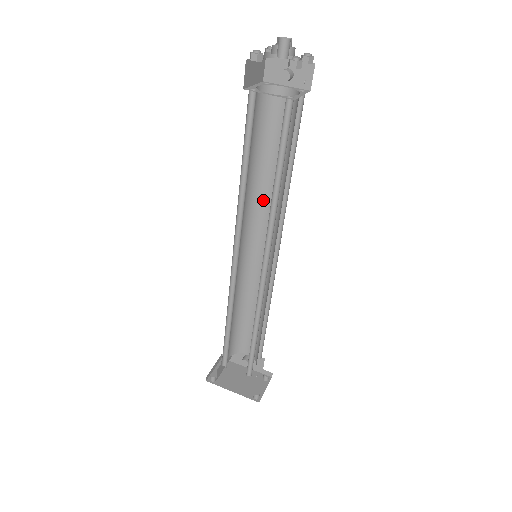
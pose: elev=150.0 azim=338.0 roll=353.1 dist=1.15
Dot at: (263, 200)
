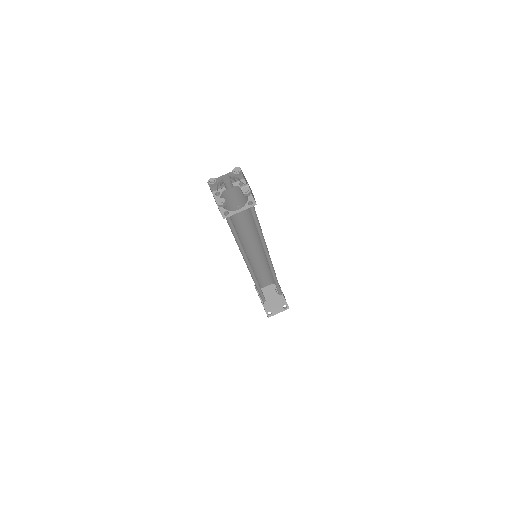
Dot at: occluded
